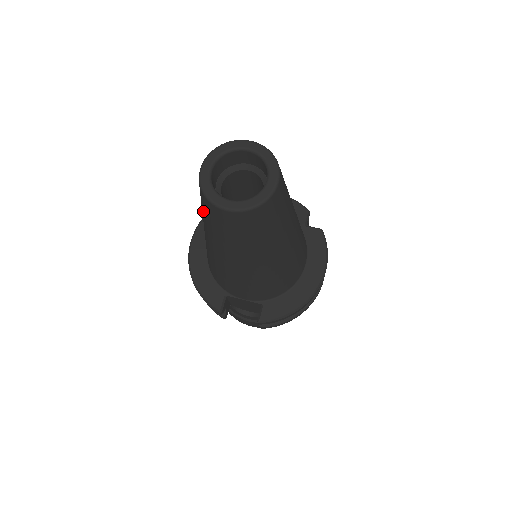
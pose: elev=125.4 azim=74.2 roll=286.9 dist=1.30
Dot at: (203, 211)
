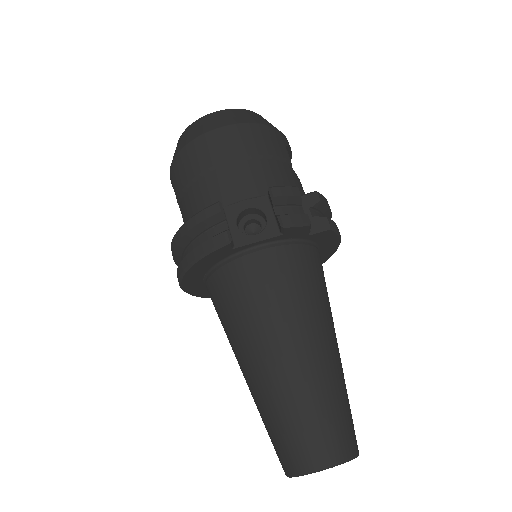
Dot at: occluded
